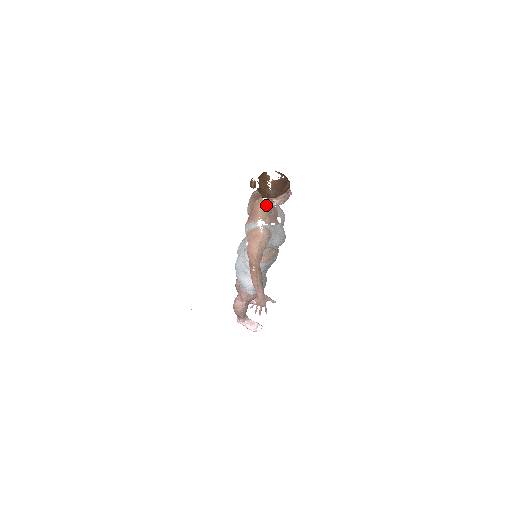
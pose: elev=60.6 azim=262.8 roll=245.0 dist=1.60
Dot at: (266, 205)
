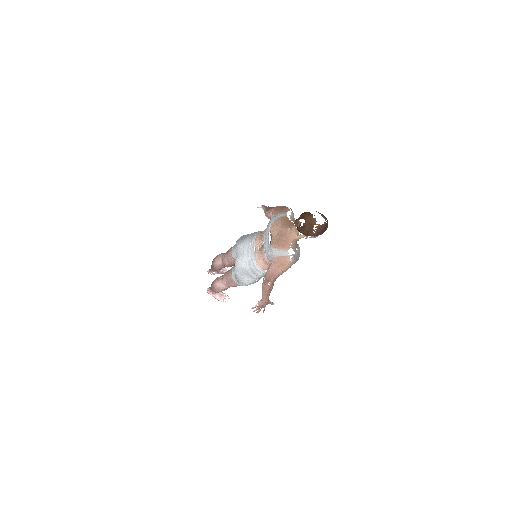
Dot at: (299, 237)
